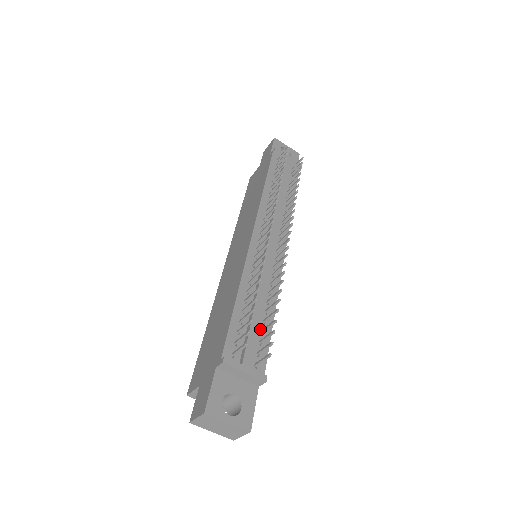
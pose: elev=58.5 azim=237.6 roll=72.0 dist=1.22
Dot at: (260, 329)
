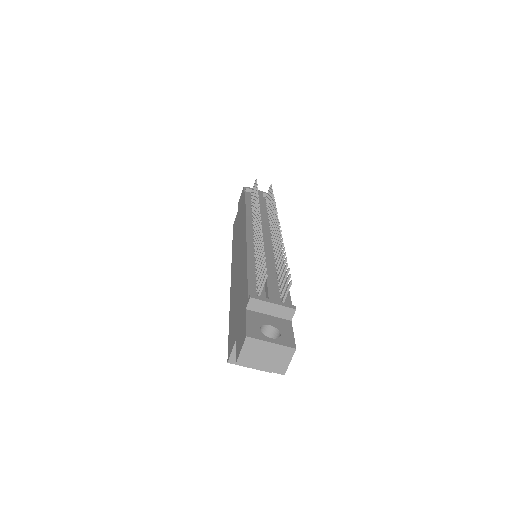
Dot at: (277, 283)
